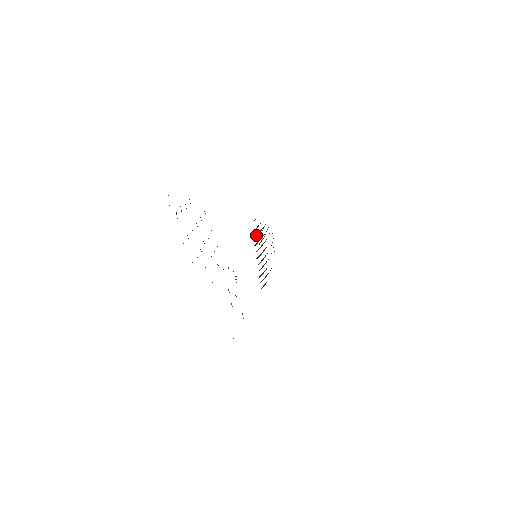
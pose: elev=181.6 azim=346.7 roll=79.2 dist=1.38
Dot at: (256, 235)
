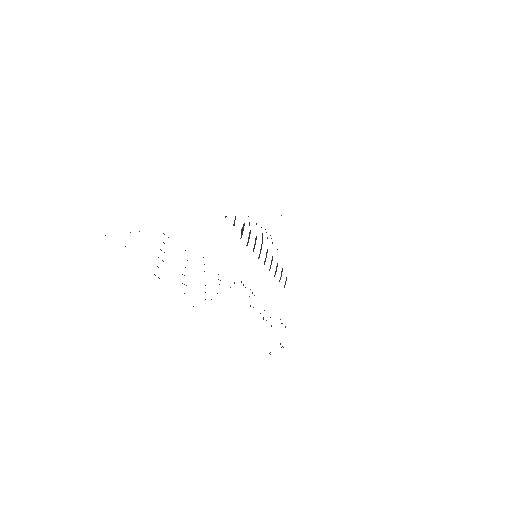
Dot at: (241, 234)
